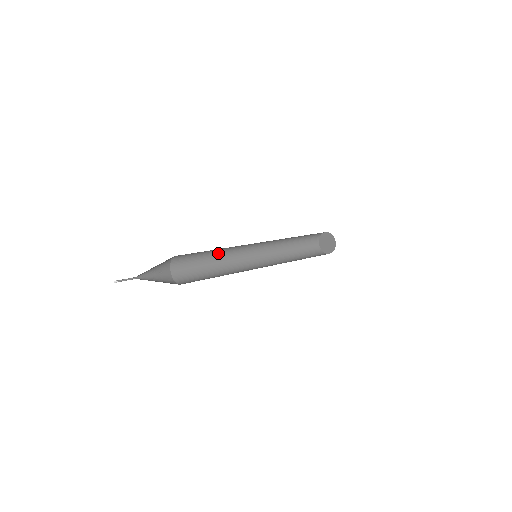
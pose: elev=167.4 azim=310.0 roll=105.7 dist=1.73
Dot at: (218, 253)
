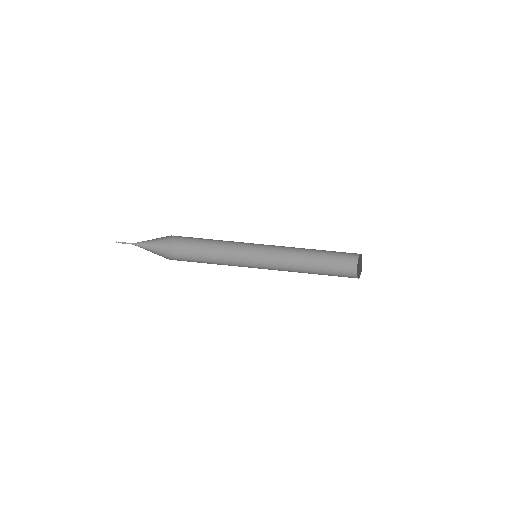
Dot at: occluded
